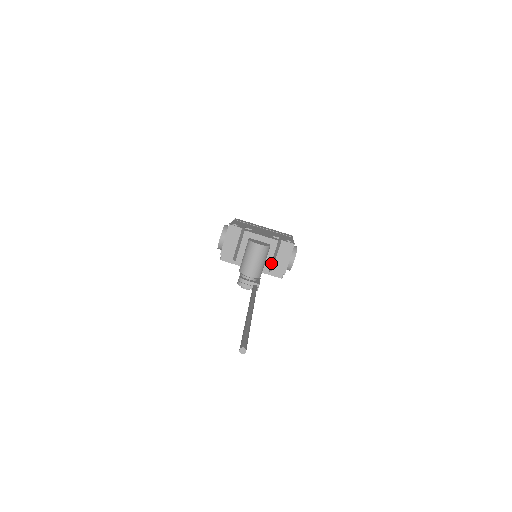
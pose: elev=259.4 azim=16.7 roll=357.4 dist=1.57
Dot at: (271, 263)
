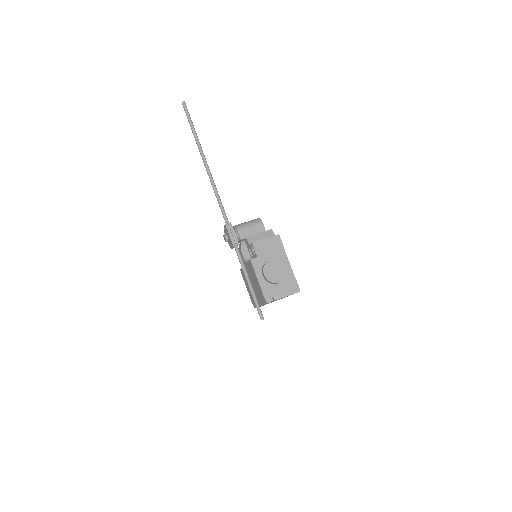
Dot at: (254, 236)
